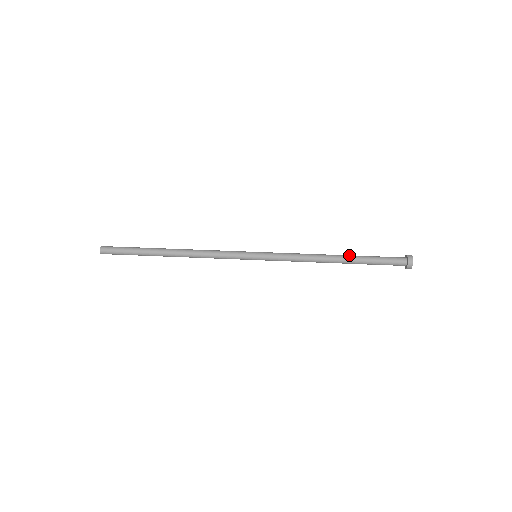
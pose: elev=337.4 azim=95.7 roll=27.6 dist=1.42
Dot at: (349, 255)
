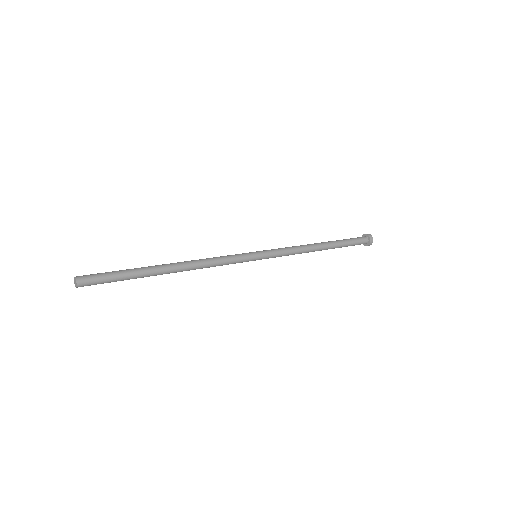
Dot at: occluded
